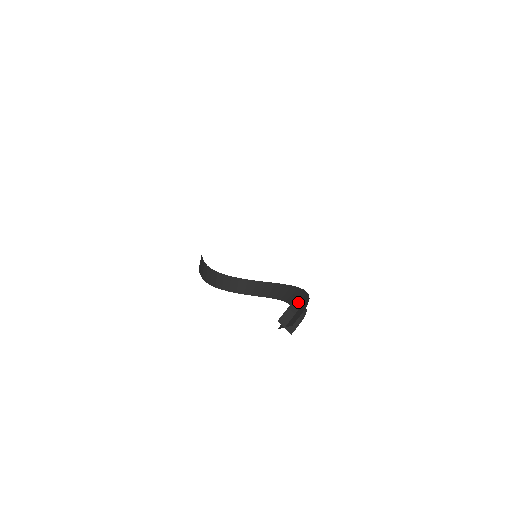
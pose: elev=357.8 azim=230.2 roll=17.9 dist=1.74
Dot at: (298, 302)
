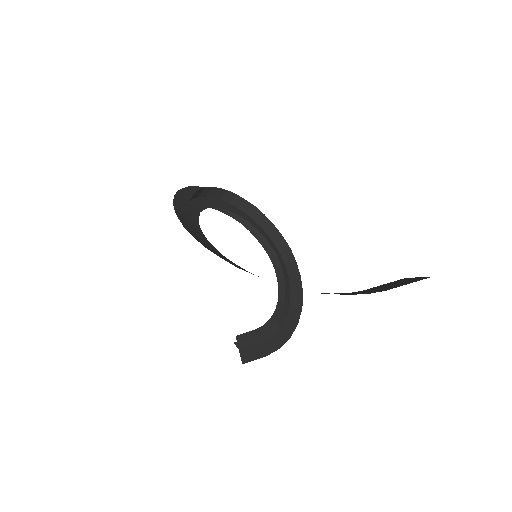
Dot at: (278, 326)
